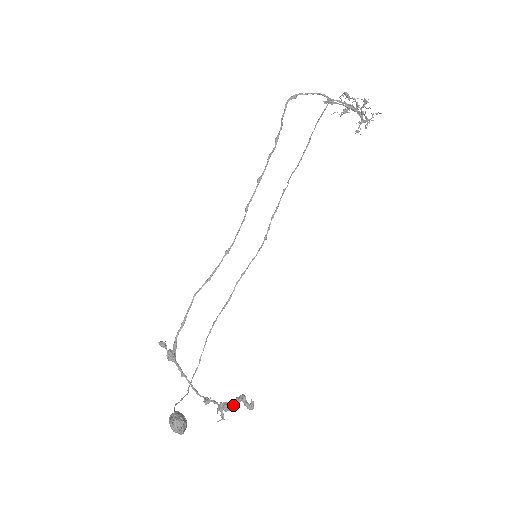
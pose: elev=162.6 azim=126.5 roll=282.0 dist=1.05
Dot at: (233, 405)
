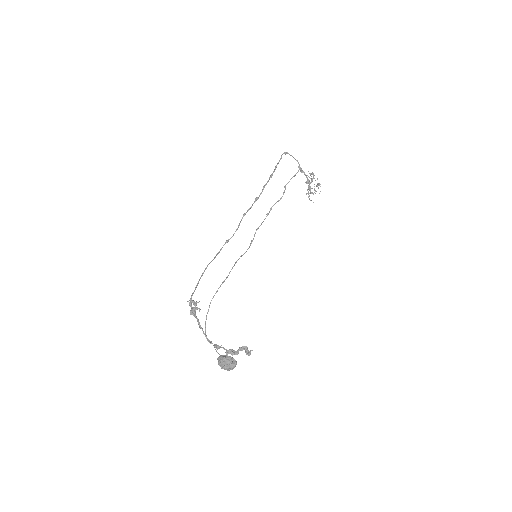
Dot at: (237, 352)
